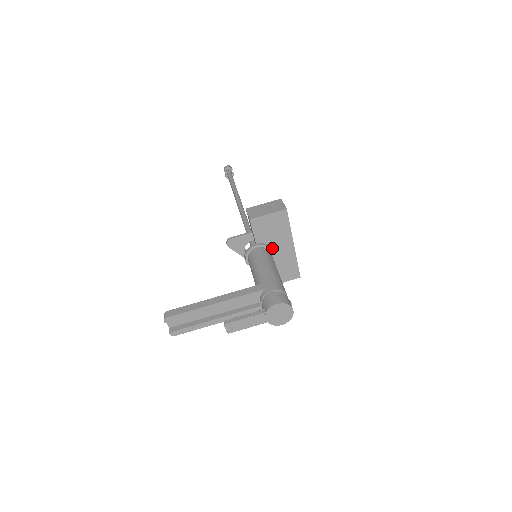
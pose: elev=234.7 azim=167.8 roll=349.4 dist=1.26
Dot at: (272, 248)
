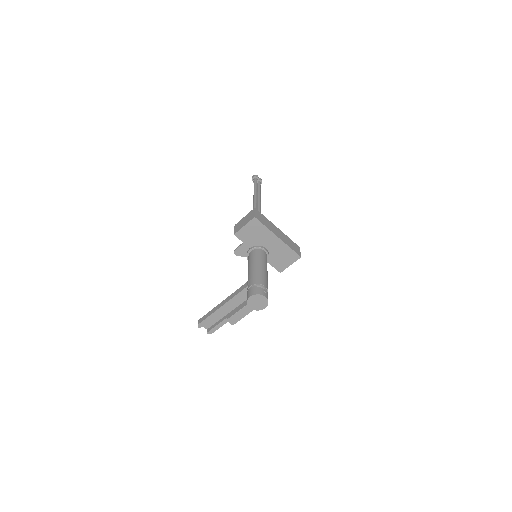
Dot at: (264, 246)
